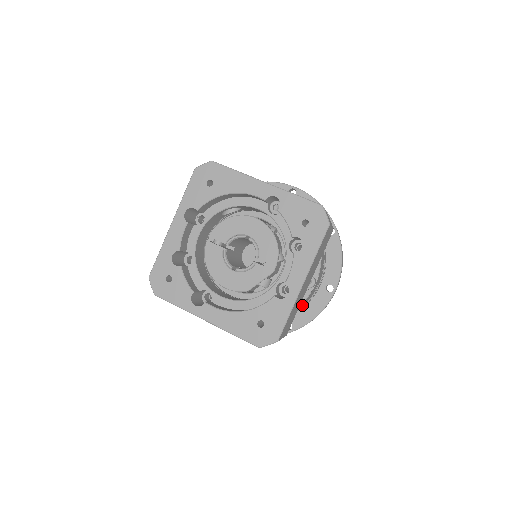
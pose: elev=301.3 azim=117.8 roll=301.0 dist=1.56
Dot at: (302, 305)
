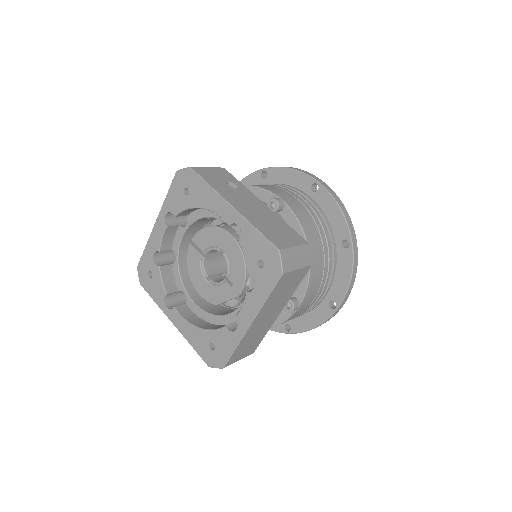
Dot at: occluded
